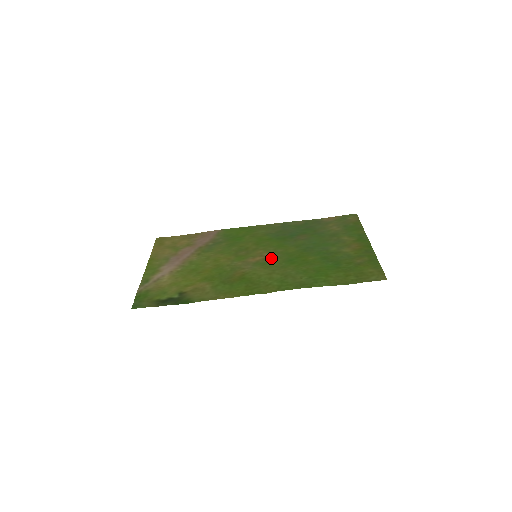
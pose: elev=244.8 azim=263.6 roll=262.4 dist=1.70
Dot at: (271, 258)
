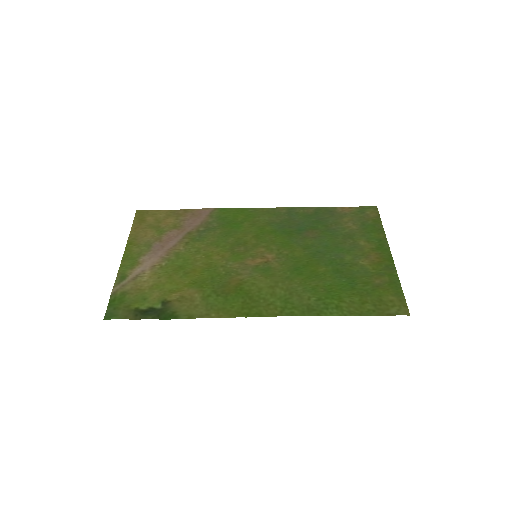
Dot at: (274, 262)
